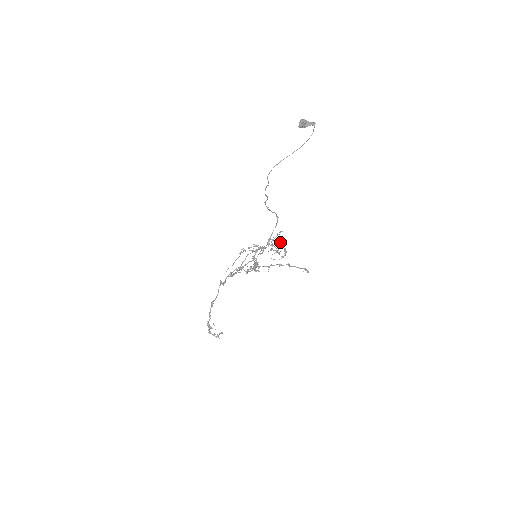
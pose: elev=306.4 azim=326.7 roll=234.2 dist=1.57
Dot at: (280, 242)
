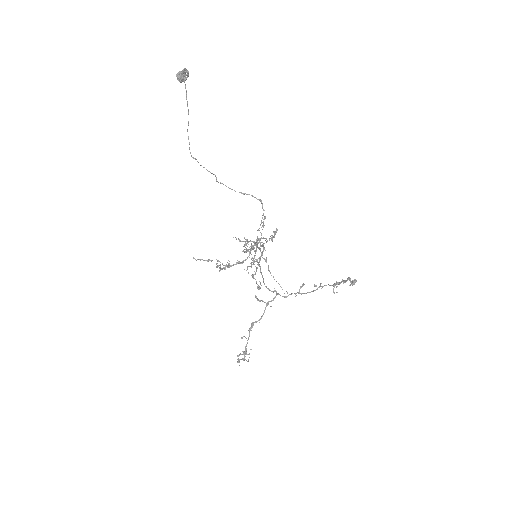
Dot at: occluded
